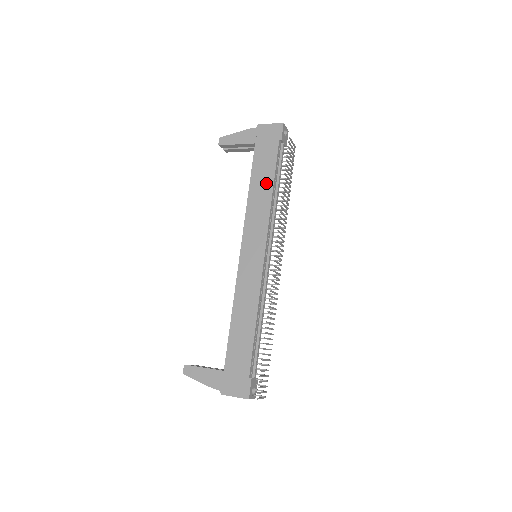
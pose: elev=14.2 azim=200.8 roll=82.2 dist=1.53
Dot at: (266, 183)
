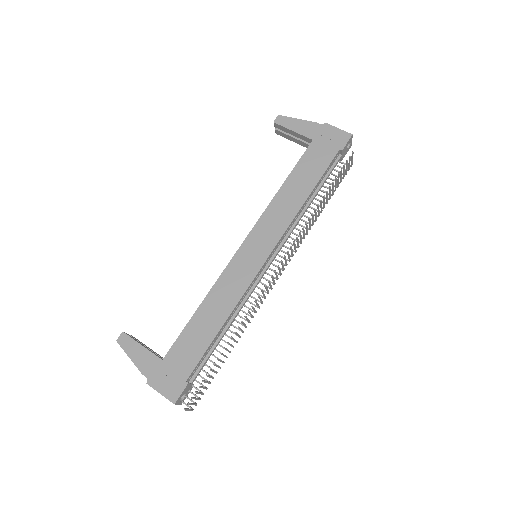
Dot at: (304, 186)
